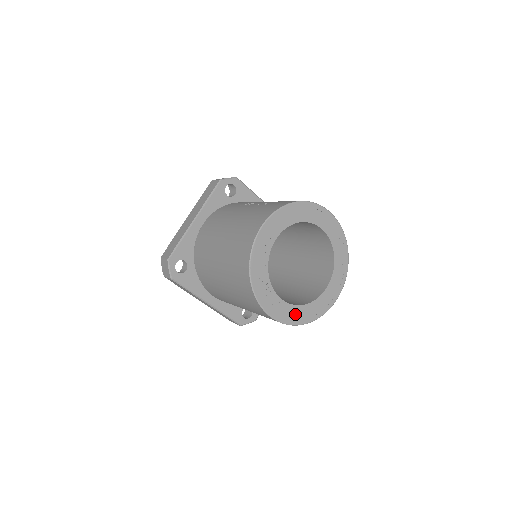
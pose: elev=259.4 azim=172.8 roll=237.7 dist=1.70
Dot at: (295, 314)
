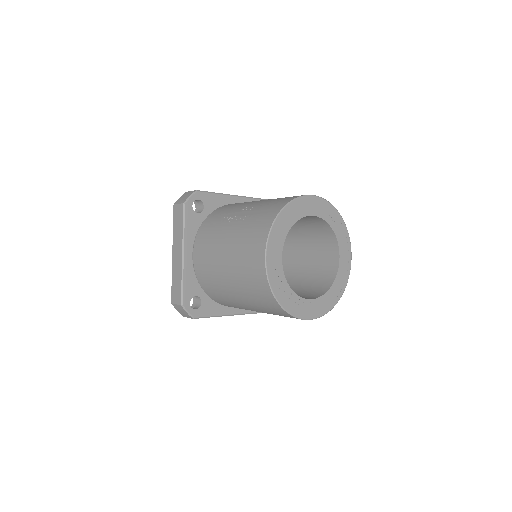
Dot at: (326, 302)
